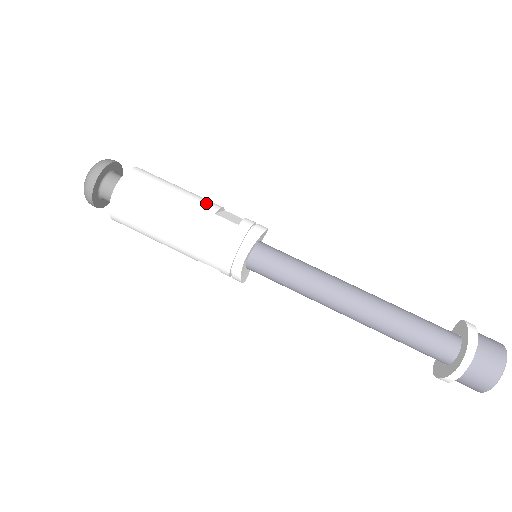
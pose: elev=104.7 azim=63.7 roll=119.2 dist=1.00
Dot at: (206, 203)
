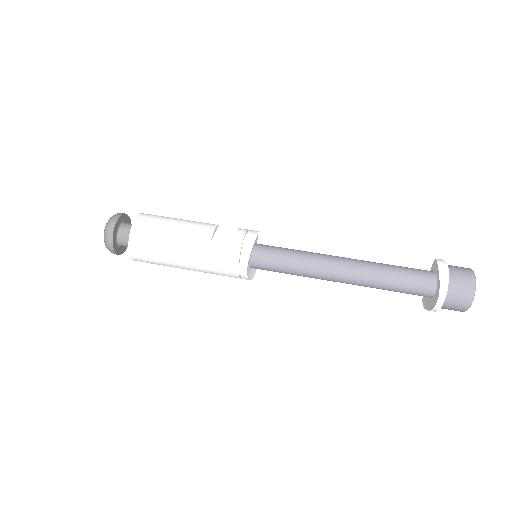
Dot at: (201, 231)
